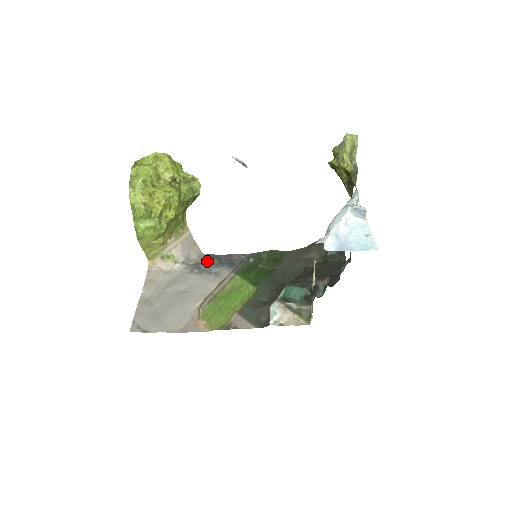
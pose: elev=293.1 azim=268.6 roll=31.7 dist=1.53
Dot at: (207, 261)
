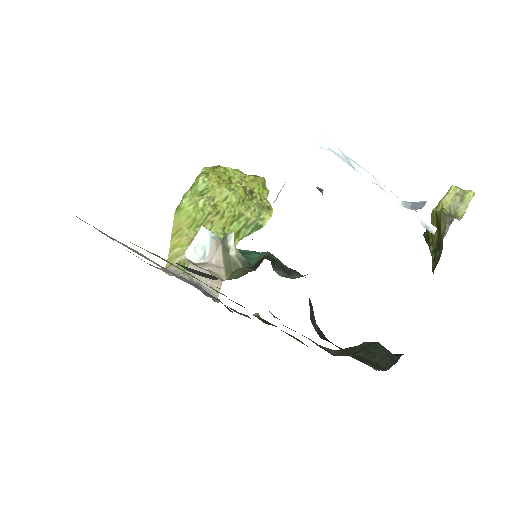
Dot at: occluded
